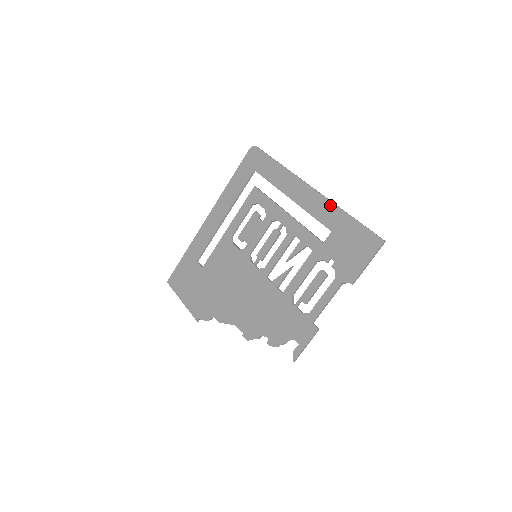
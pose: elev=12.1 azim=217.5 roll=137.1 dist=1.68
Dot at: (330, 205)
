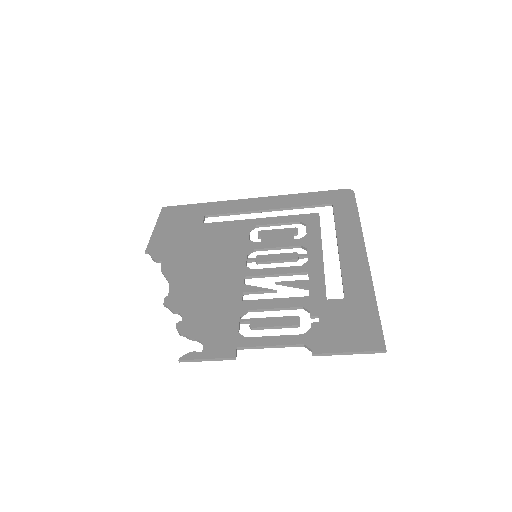
Dot at: (368, 279)
